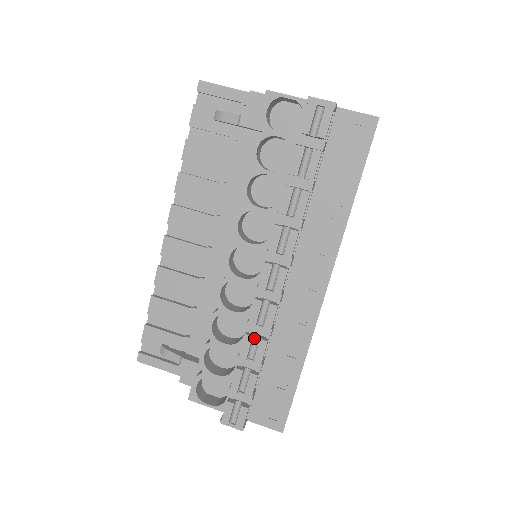
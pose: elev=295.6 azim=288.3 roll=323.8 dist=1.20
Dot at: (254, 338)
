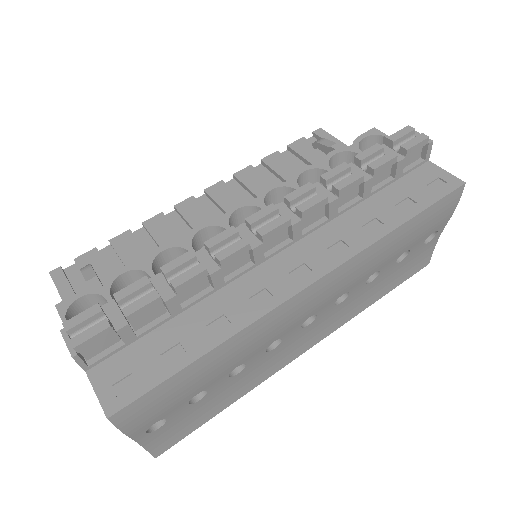
Dot at: occluded
